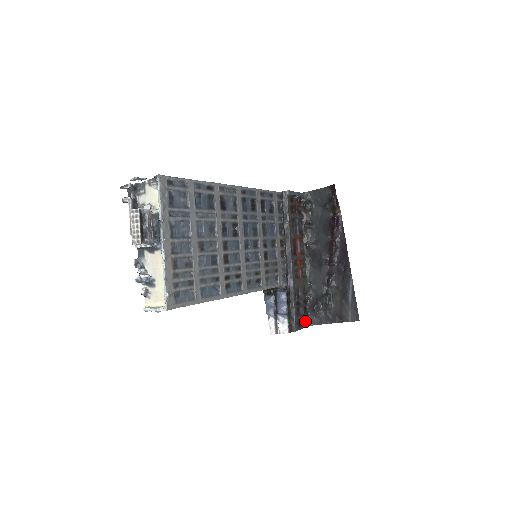
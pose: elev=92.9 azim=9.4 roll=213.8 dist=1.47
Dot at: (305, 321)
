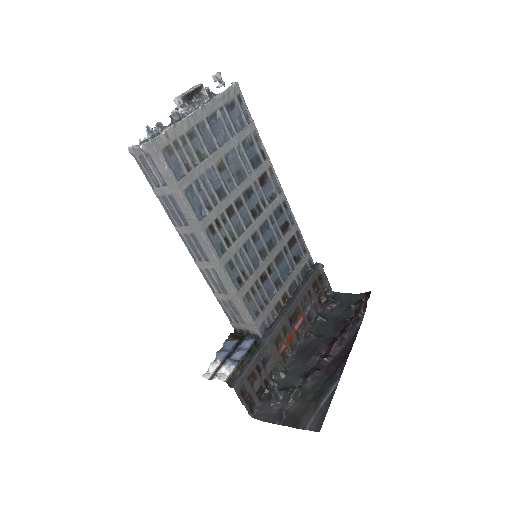
Dot at: (251, 403)
